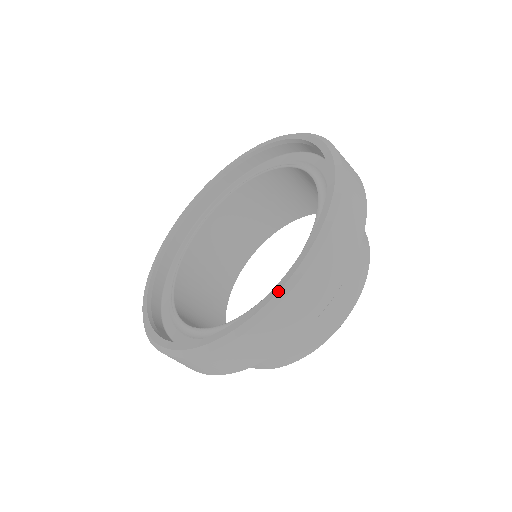
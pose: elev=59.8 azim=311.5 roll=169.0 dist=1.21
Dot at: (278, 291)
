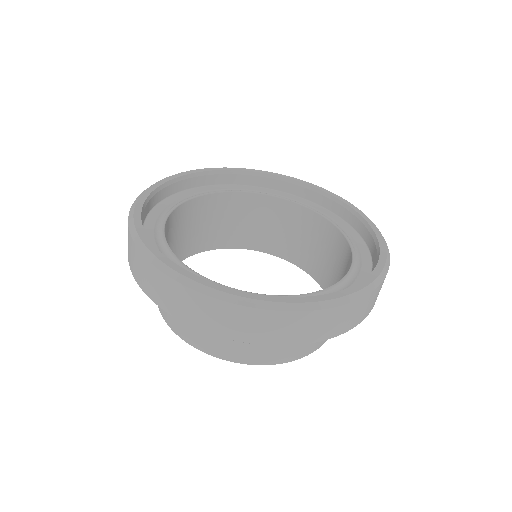
Dot at: (312, 301)
